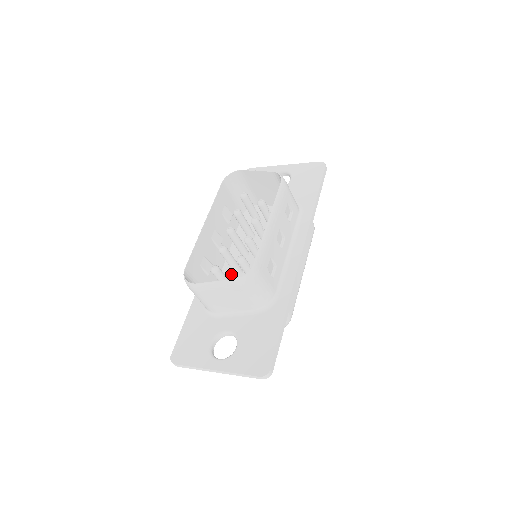
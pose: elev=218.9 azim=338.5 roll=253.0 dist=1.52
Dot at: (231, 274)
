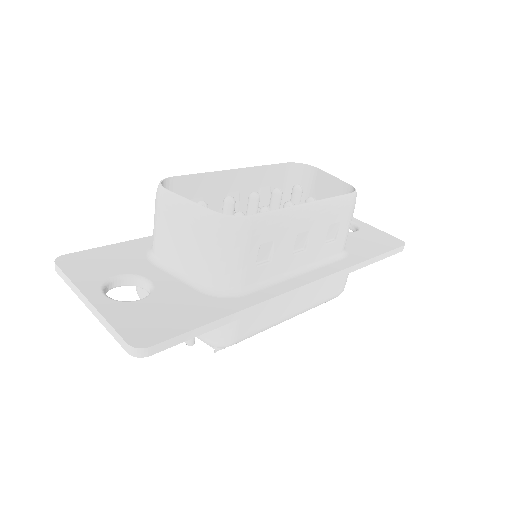
Dot at: occluded
